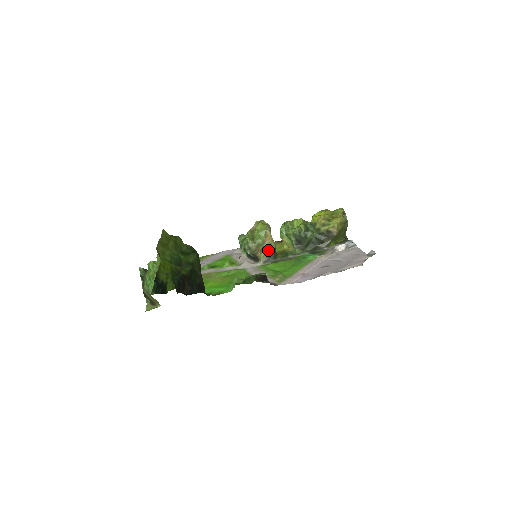
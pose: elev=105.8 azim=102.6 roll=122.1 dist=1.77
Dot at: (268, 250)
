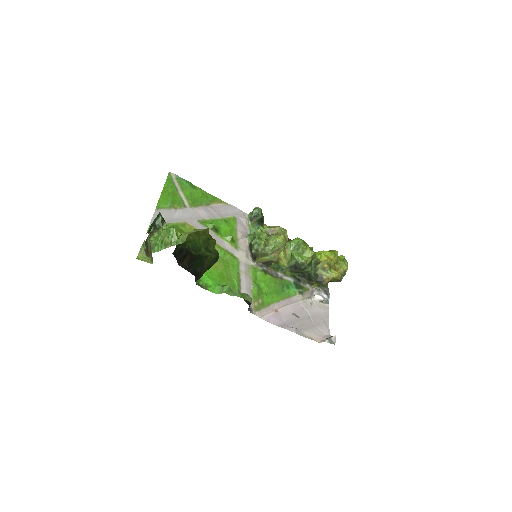
Dot at: (269, 259)
